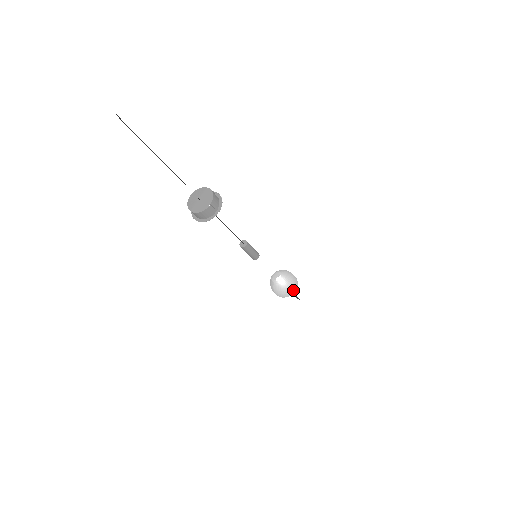
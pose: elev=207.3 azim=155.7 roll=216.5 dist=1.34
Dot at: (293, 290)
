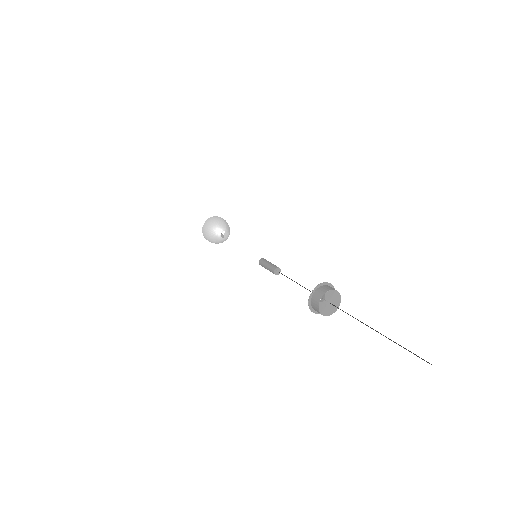
Dot at: occluded
